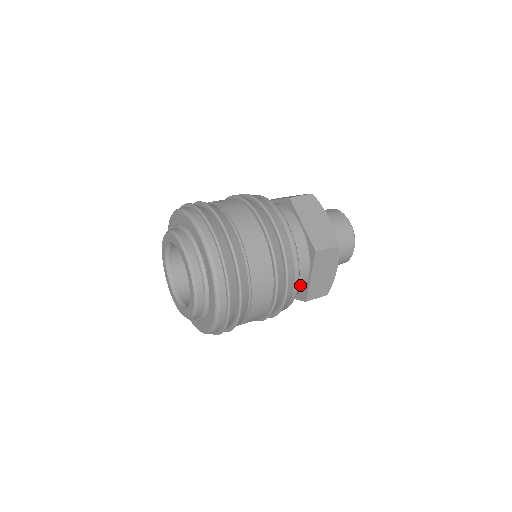
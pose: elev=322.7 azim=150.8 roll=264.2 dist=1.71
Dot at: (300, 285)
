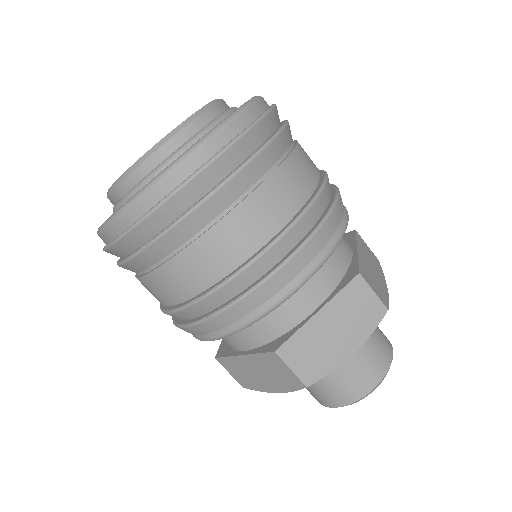
Dot at: (292, 312)
